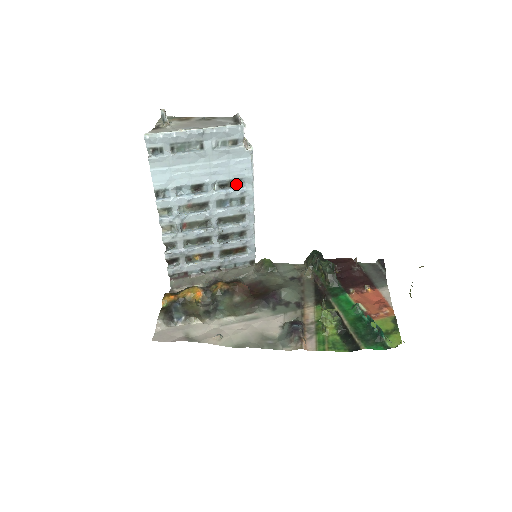
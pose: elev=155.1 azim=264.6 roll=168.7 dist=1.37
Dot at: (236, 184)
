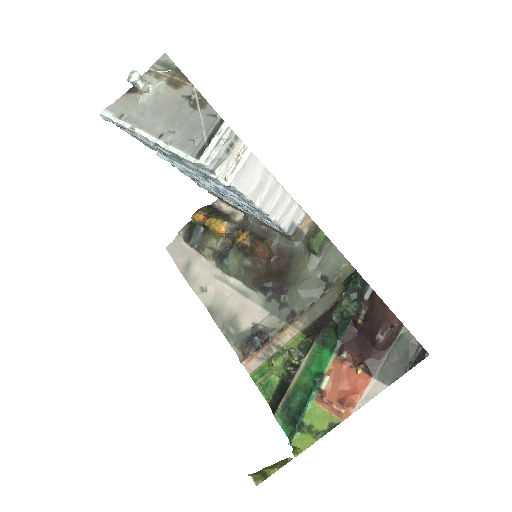
Dot at: occluded
